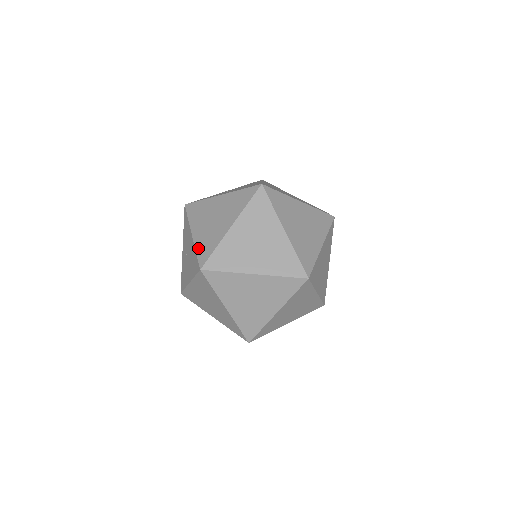
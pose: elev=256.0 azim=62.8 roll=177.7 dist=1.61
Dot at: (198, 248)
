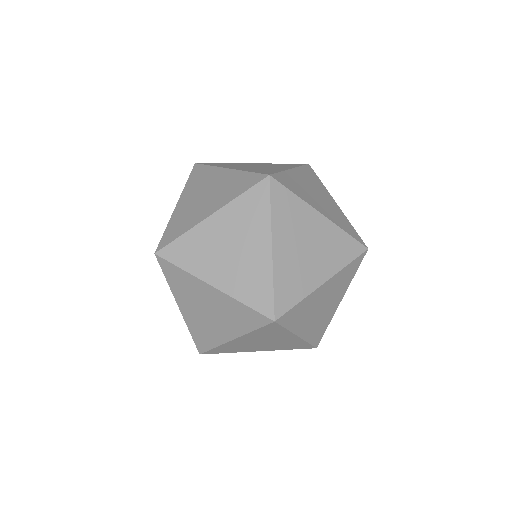
Dot at: occluded
